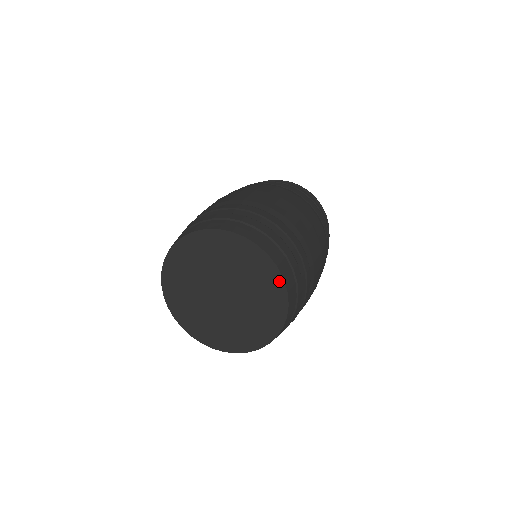
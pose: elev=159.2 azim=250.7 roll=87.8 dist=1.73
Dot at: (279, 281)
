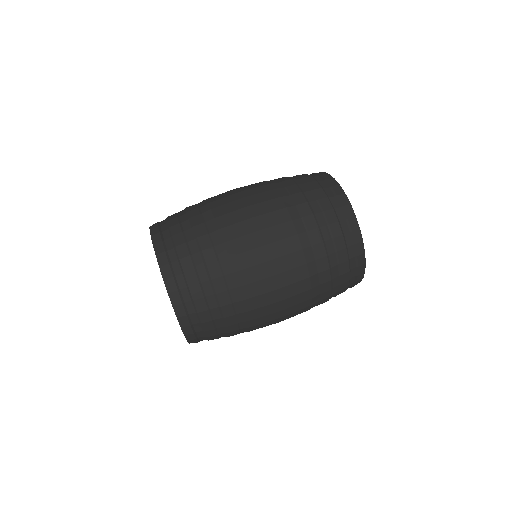
Dot at: occluded
